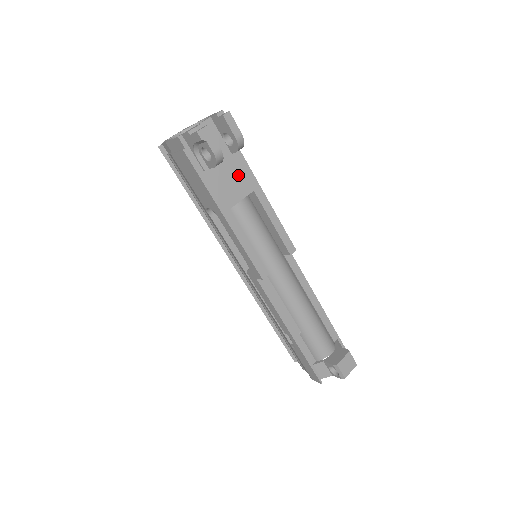
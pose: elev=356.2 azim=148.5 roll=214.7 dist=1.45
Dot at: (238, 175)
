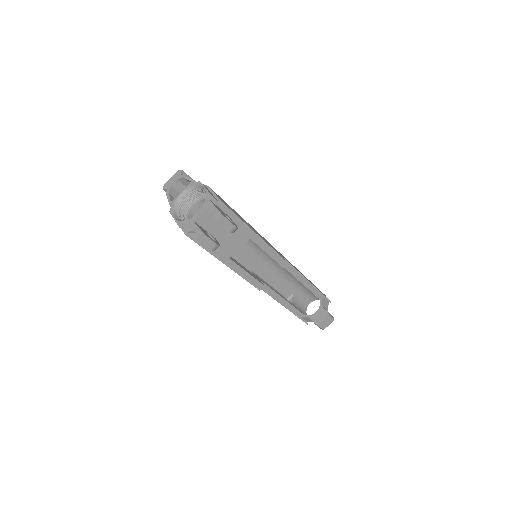
Dot at: (235, 233)
